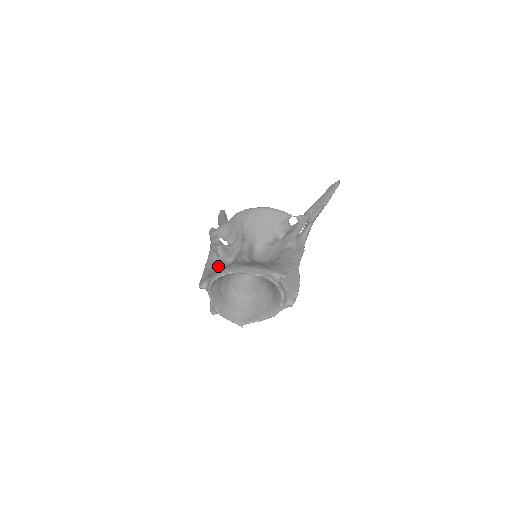
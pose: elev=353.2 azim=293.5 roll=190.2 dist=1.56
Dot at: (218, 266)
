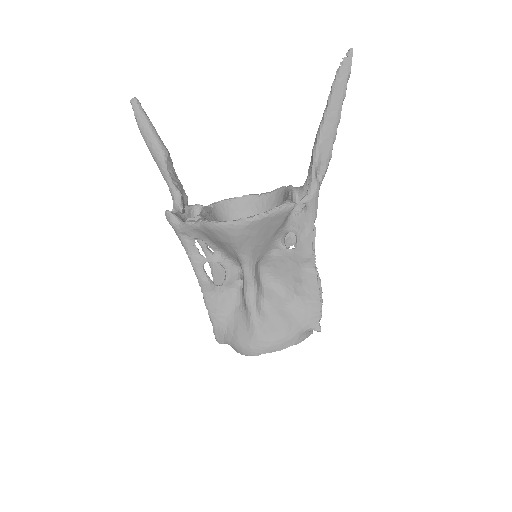
Dot at: (223, 305)
